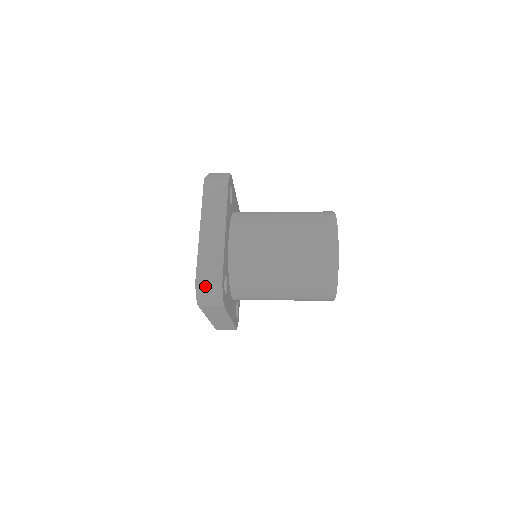
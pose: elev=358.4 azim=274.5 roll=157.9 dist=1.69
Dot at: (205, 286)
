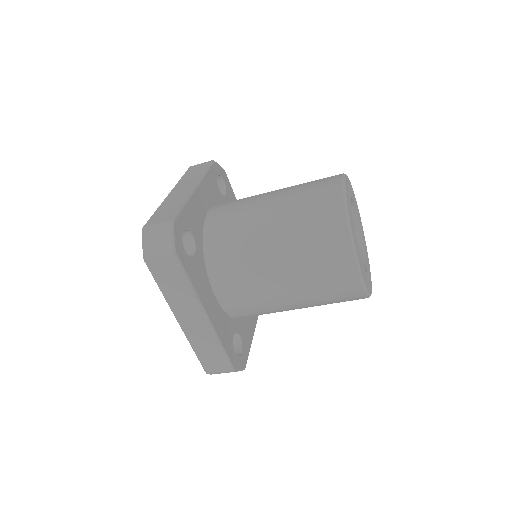
Dot at: (153, 228)
